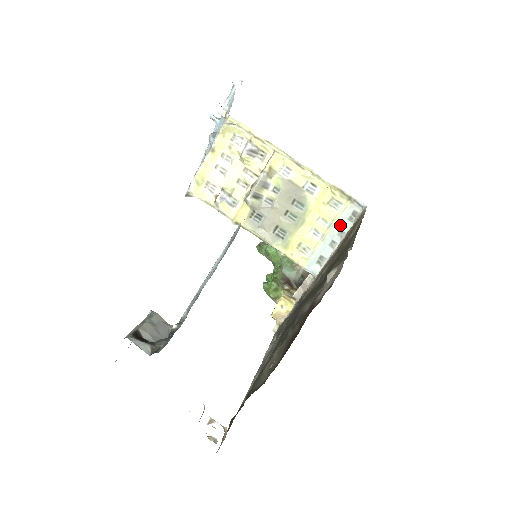
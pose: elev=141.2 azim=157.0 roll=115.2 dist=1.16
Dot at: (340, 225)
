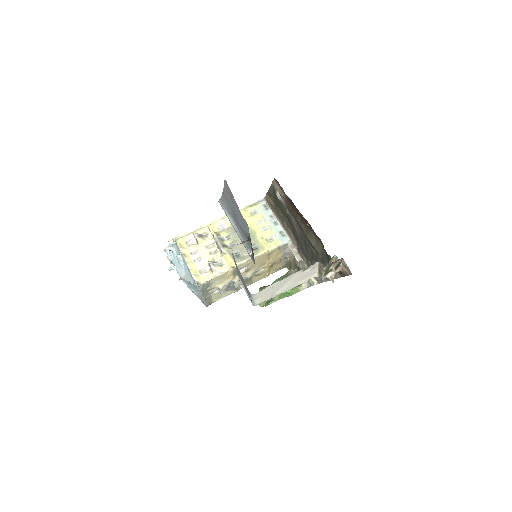
Dot at: (267, 215)
